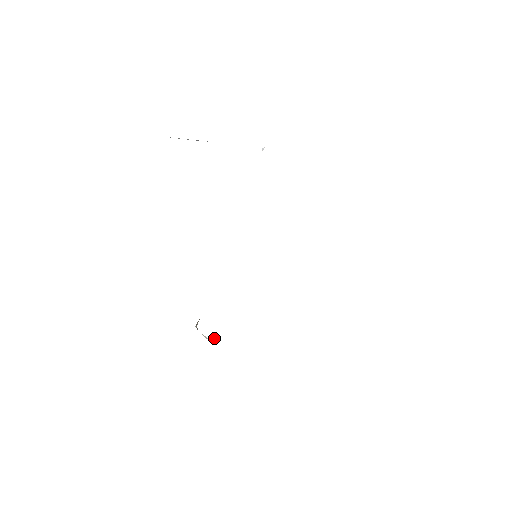
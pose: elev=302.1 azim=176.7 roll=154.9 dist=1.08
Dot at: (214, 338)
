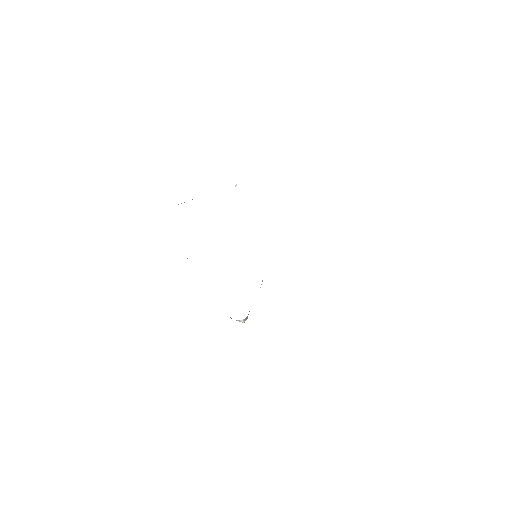
Dot at: (244, 319)
